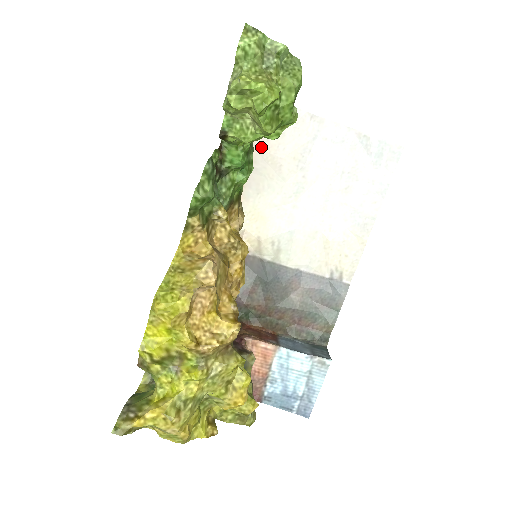
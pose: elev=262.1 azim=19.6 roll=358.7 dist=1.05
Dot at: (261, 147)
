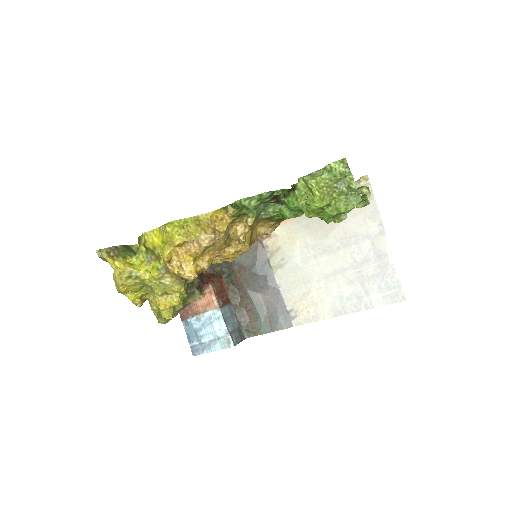
Dot at: occluded
